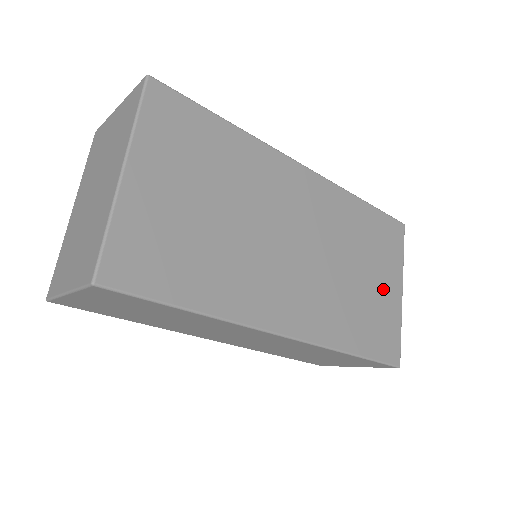
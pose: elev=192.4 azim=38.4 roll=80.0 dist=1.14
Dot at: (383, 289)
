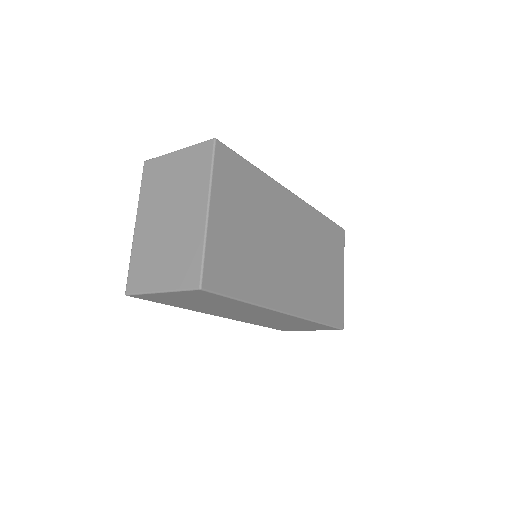
Dot at: (334, 277)
